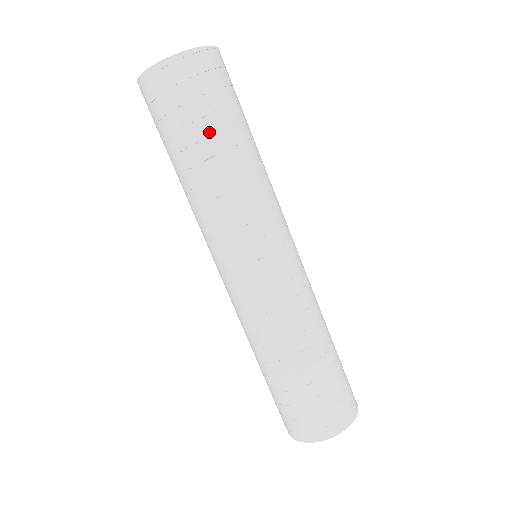
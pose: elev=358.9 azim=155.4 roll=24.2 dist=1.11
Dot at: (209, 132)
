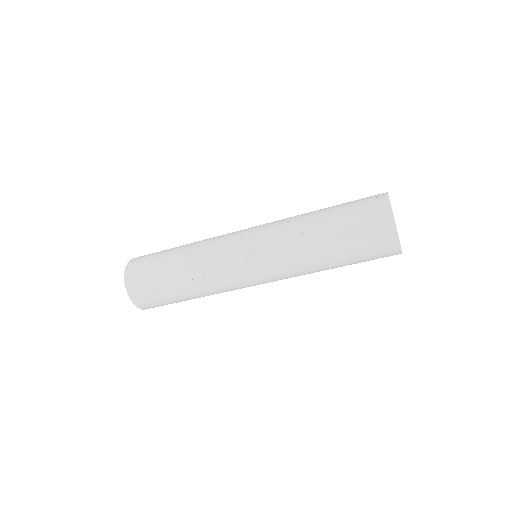
Dot at: (165, 260)
